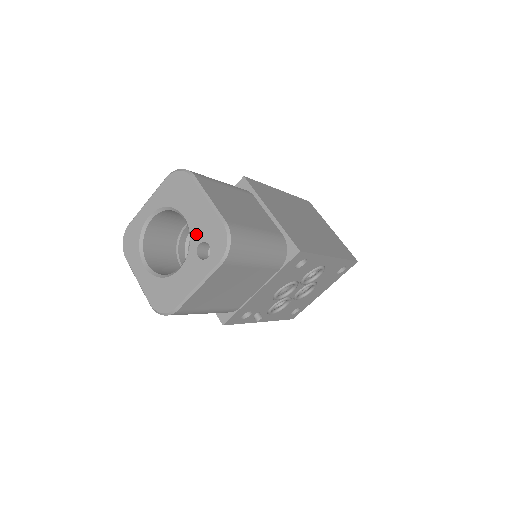
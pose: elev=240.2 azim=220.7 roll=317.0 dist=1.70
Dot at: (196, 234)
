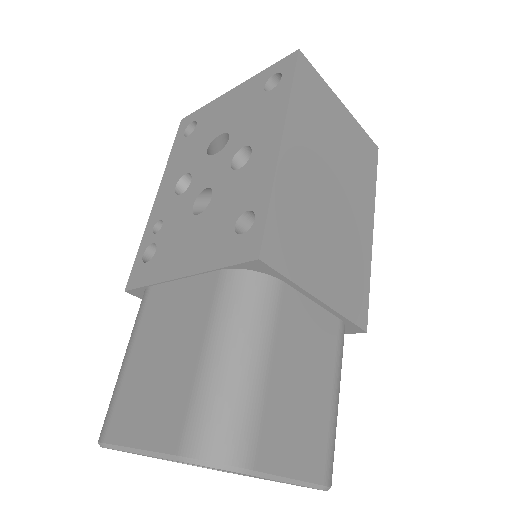
Dot at: occluded
